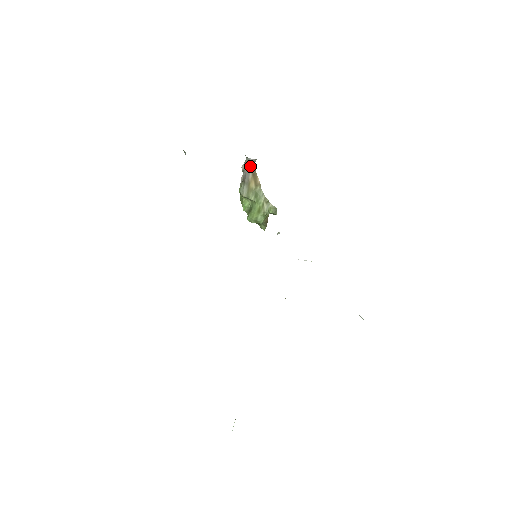
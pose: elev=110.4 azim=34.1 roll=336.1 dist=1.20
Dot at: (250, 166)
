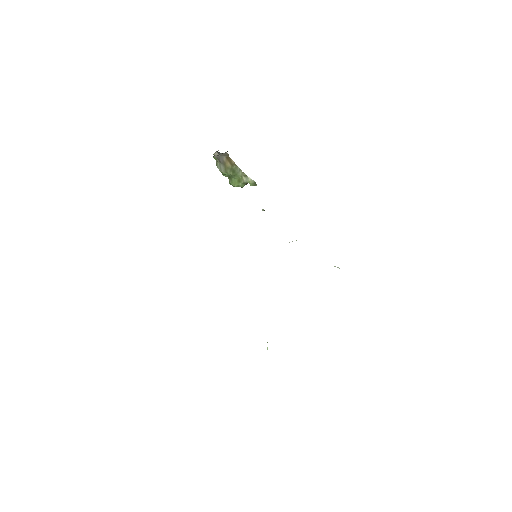
Dot at: (222, 153)
